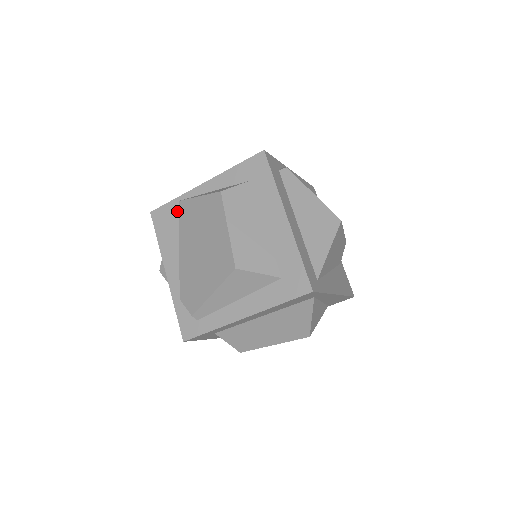
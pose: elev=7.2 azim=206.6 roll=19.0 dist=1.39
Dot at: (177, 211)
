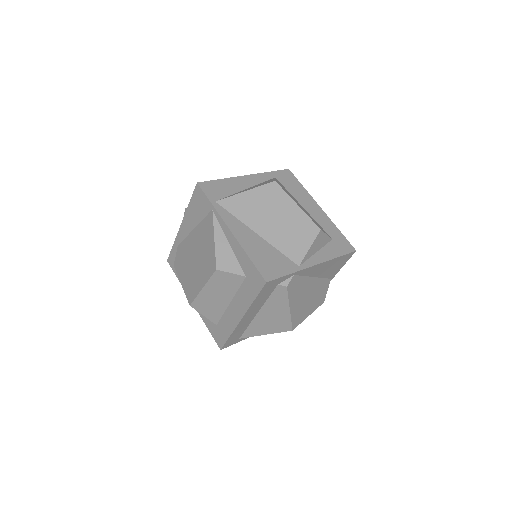
Dot at: (207, 212)
